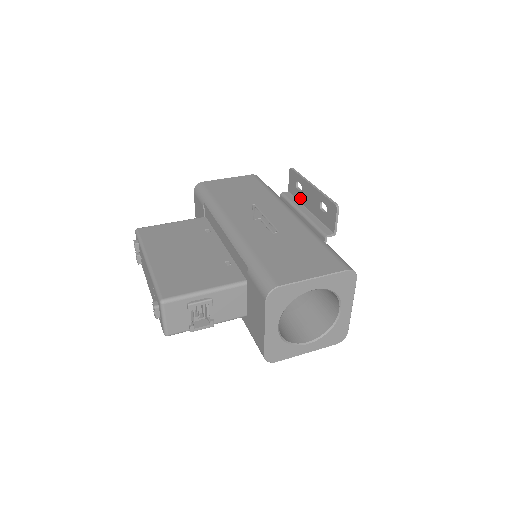
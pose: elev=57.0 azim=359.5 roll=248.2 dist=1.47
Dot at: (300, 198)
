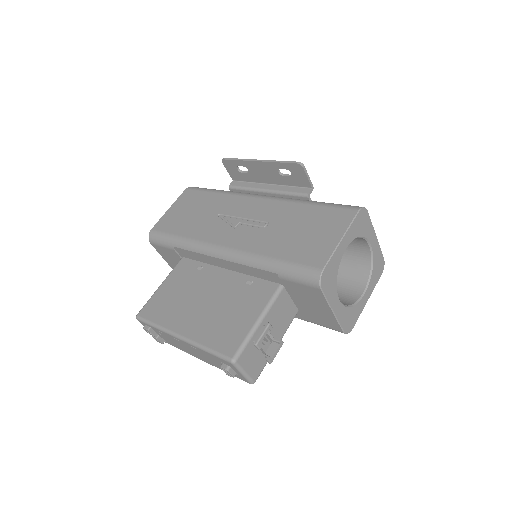
Dot at: (251, 179)
